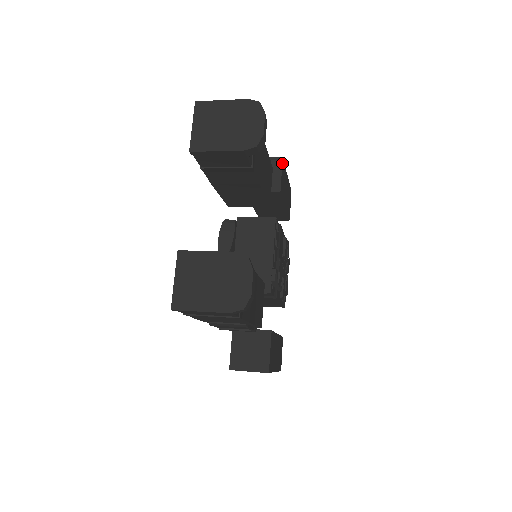
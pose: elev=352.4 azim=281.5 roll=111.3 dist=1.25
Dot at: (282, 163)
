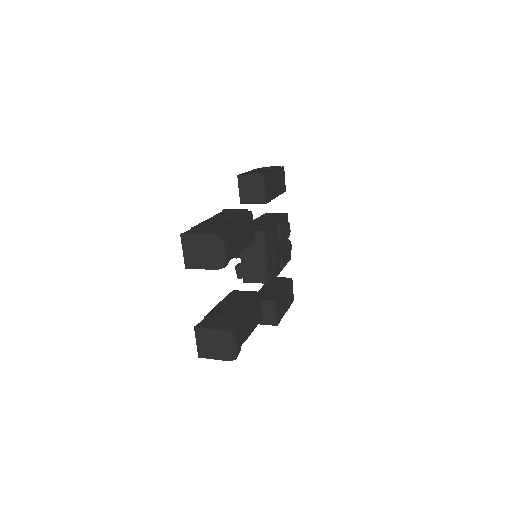
Dot at: (264, 179)
